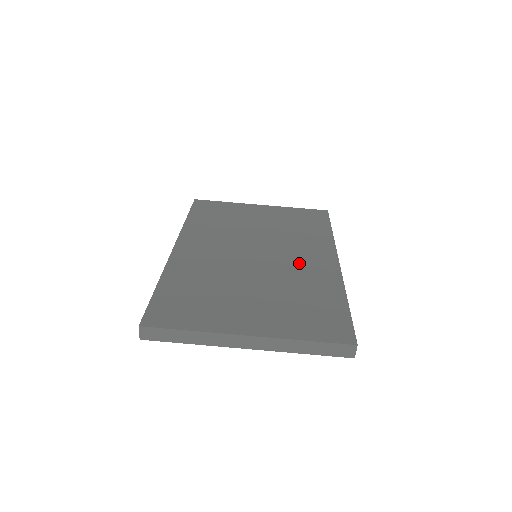
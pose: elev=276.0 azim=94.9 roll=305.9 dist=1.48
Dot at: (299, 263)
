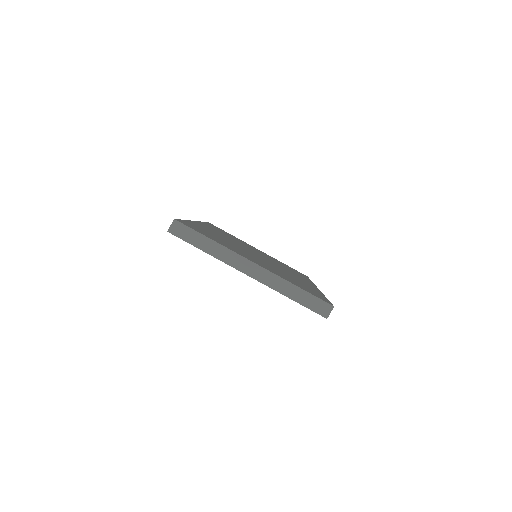
Dot at: occluded
